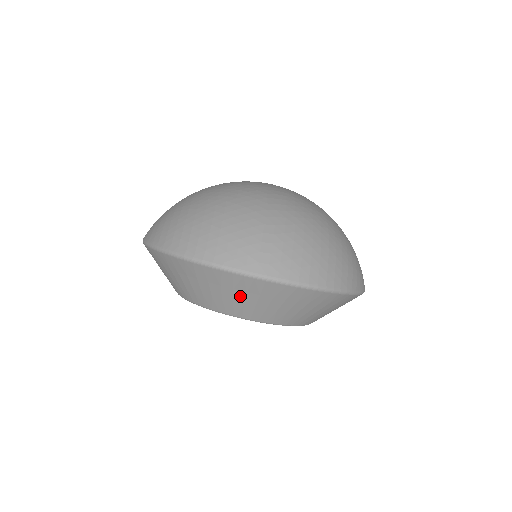
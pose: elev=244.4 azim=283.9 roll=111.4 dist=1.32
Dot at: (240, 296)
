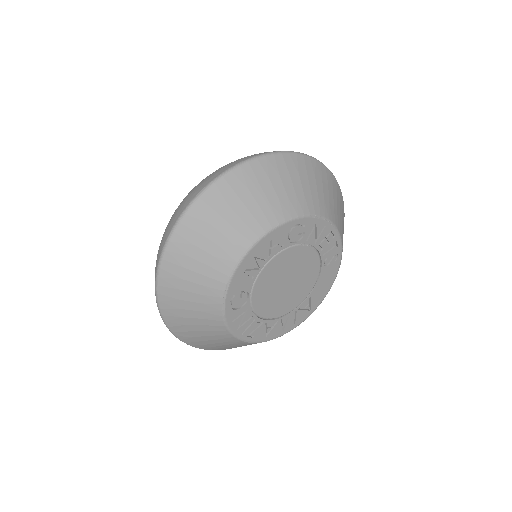
Dot at: (229, 215)
